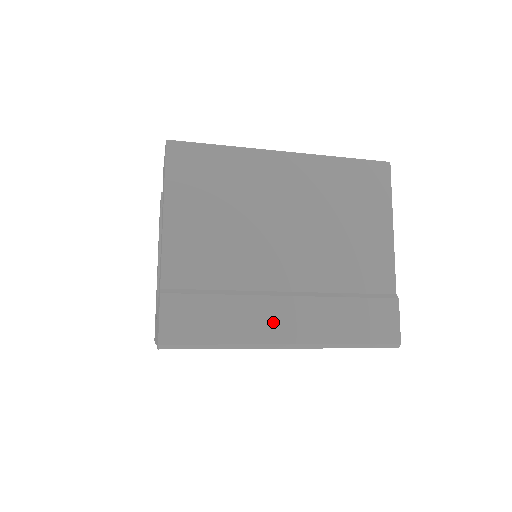
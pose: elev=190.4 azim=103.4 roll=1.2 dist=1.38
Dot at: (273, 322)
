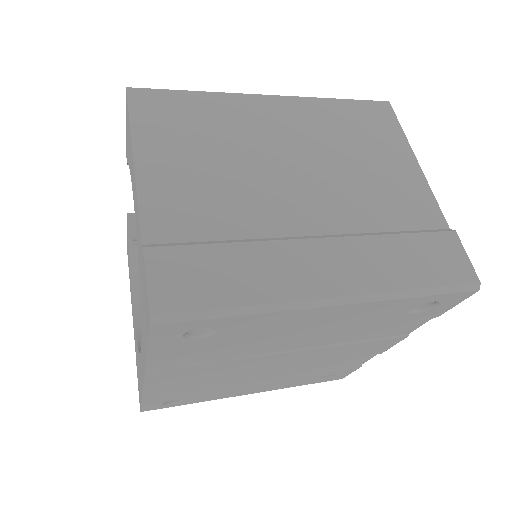
Dot at: (308, 271)
